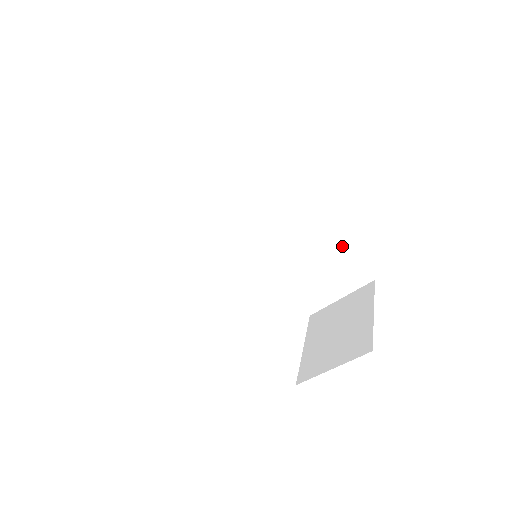
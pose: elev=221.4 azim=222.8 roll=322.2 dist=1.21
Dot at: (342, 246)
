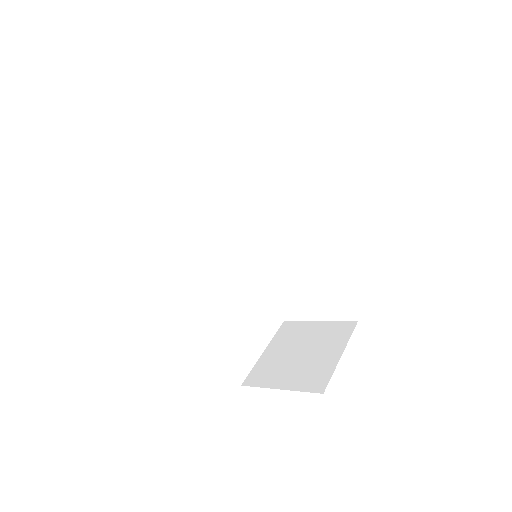
Dot at: (342, 278)
